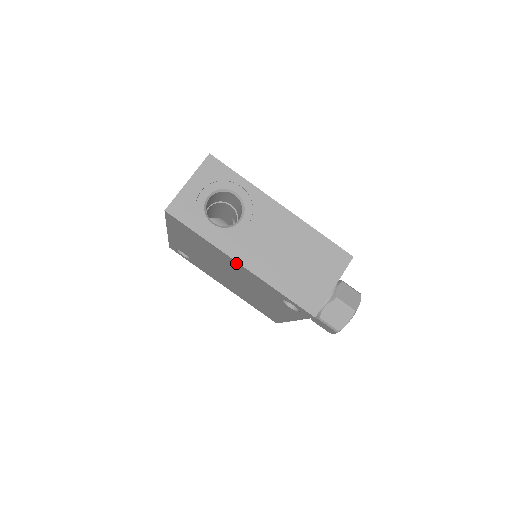
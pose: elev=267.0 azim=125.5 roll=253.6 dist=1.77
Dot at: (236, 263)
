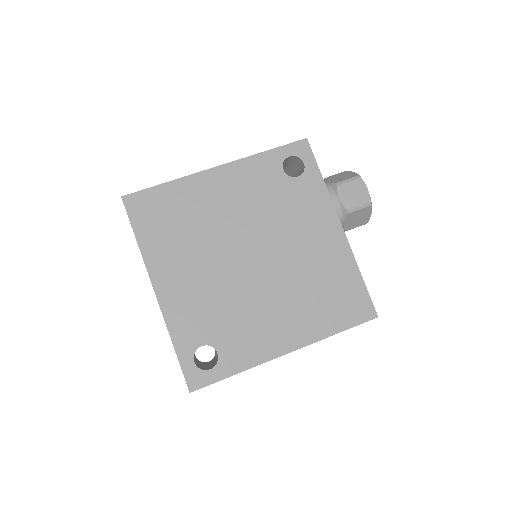
Dot at: (216, 174)
